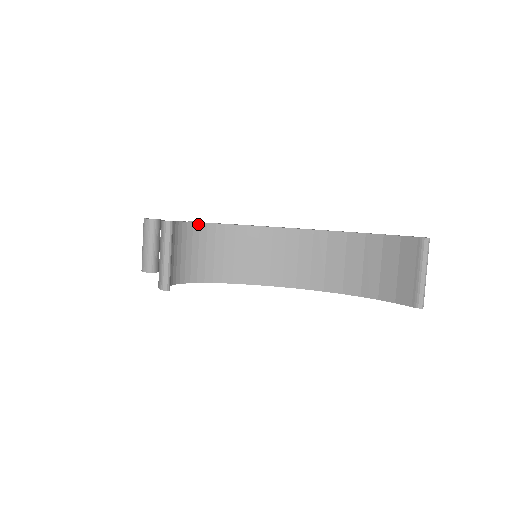
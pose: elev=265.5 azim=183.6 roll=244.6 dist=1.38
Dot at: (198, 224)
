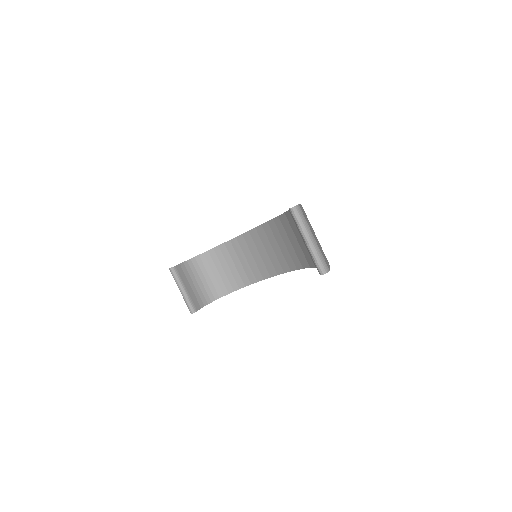
Dot at: (212, 250)
